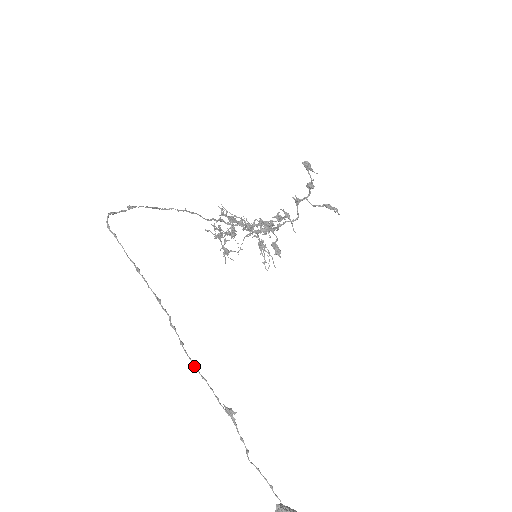
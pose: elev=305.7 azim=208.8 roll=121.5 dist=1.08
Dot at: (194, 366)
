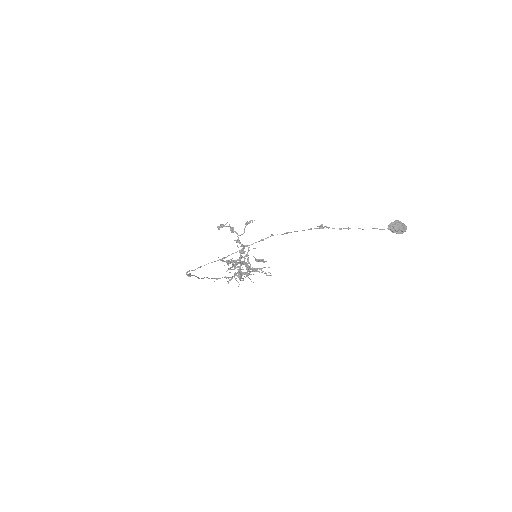
Dot at: (287, 233)
